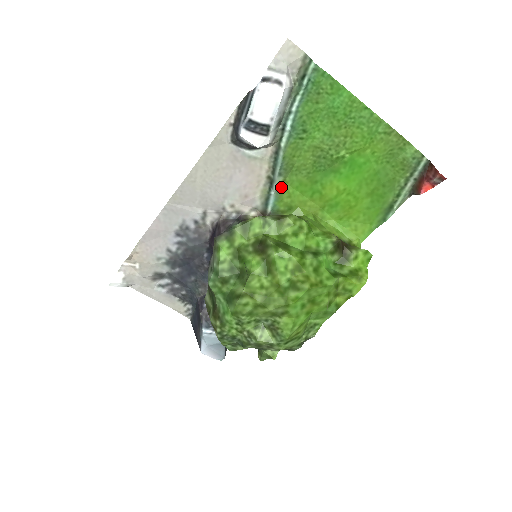
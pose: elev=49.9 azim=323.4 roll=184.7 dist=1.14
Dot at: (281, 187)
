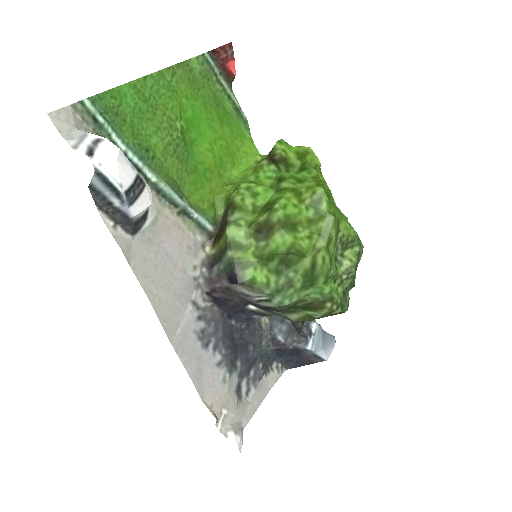
Dot at: (192, 205)
